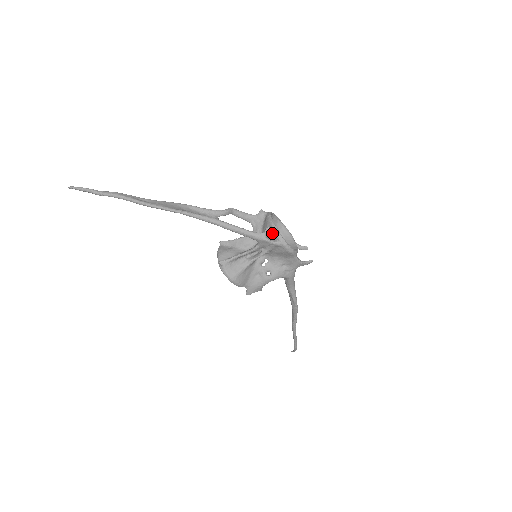
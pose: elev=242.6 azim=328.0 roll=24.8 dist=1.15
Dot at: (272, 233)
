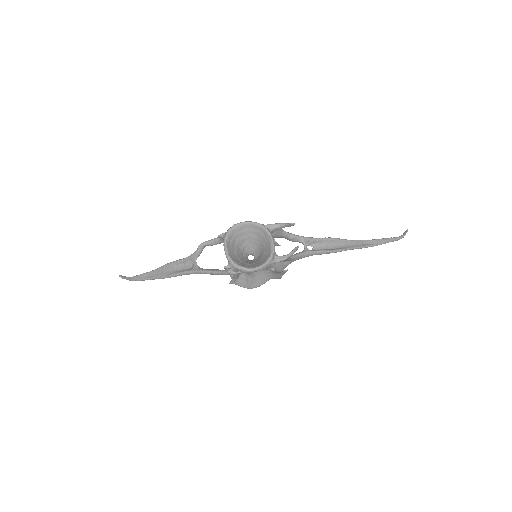
Dot at: (231, 268)
